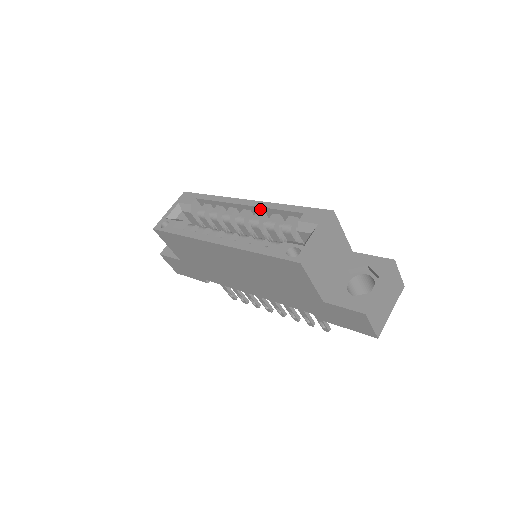
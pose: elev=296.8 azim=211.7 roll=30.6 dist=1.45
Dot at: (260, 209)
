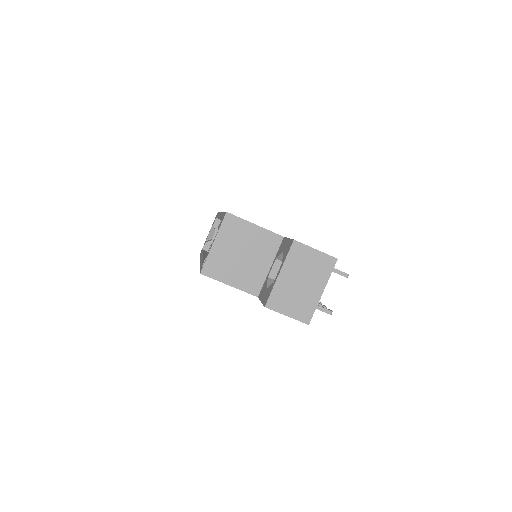
Dot at: occluded
